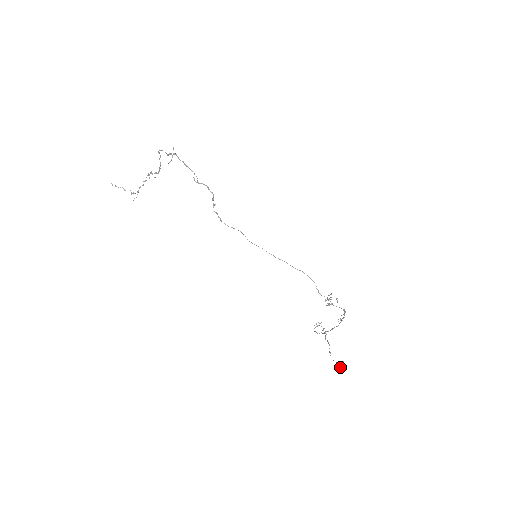
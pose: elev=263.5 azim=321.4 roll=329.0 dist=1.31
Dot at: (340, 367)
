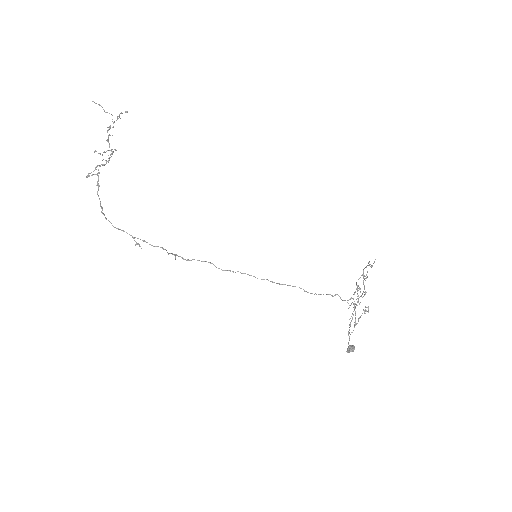
Dot at: (350, 351)
